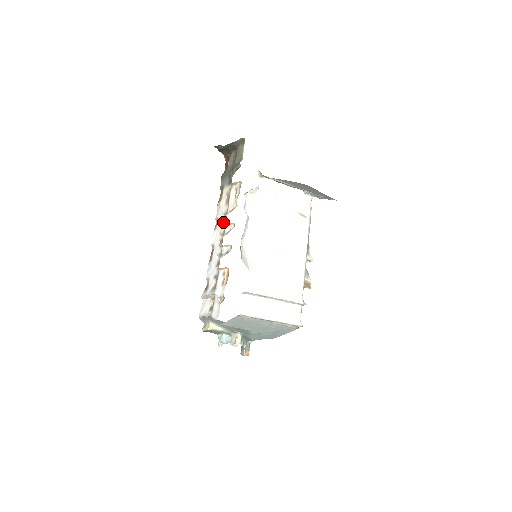
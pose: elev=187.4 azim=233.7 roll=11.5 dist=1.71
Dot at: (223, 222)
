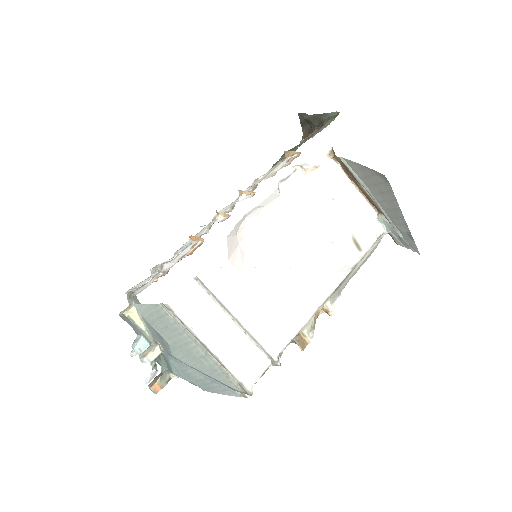
Dot at: occluded
